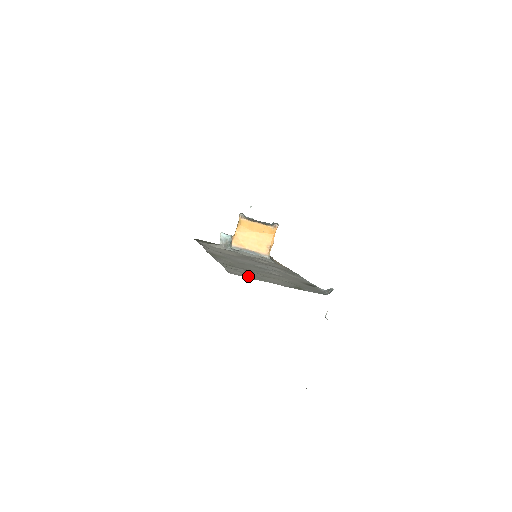
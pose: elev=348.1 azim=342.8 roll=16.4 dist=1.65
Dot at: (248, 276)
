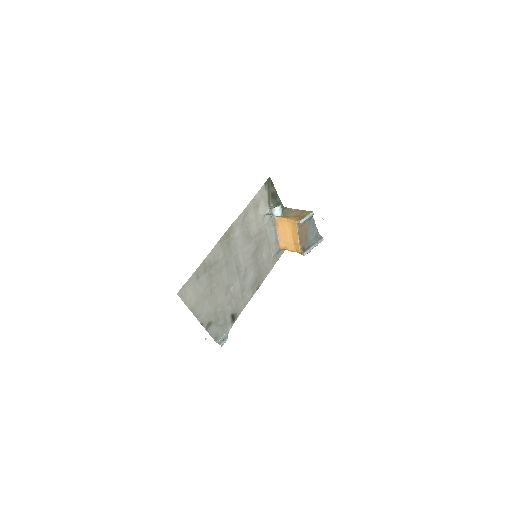
Dot at: (190, 299)
